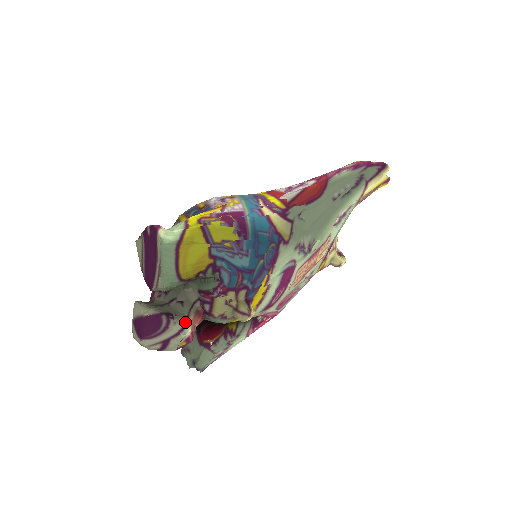
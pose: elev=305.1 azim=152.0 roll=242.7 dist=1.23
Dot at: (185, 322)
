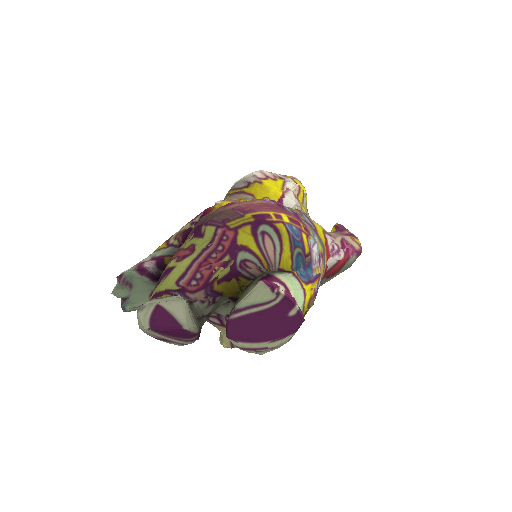
Dot at: occluded
